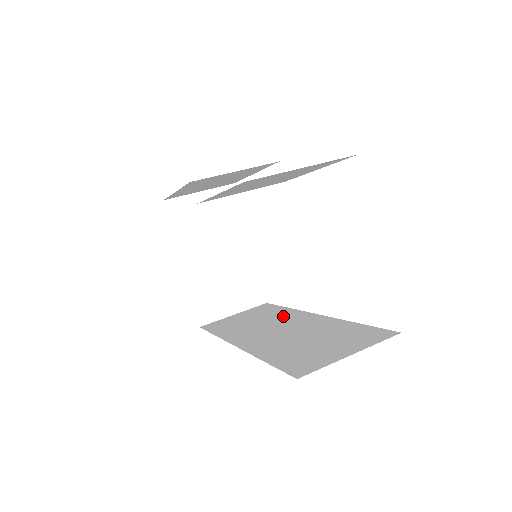
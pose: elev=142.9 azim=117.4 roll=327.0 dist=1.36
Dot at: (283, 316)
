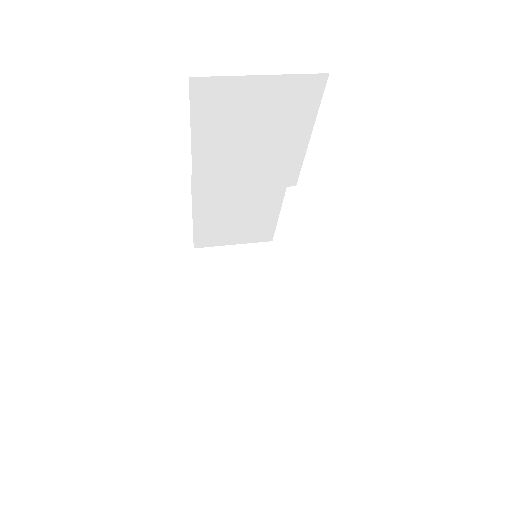
Dot at: occluded
